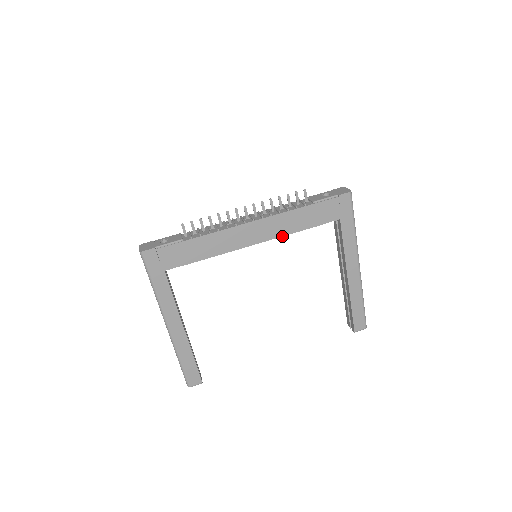
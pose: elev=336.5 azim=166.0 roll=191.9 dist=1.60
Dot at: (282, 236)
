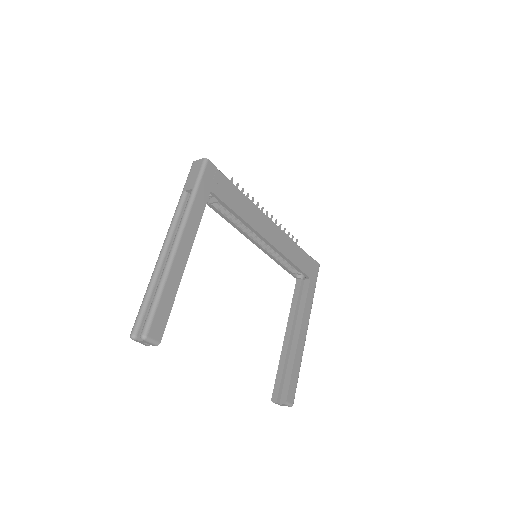
Dot at: (282, 253)
